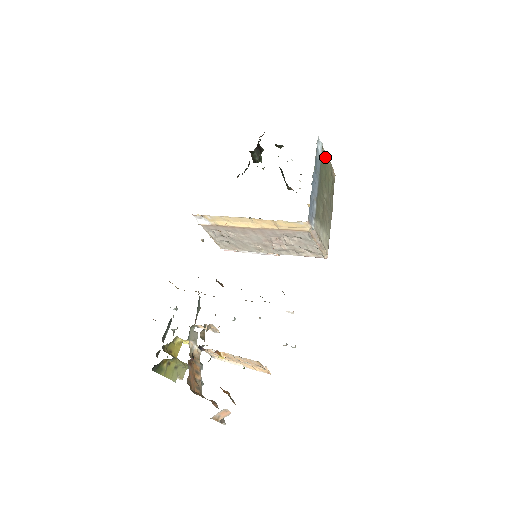
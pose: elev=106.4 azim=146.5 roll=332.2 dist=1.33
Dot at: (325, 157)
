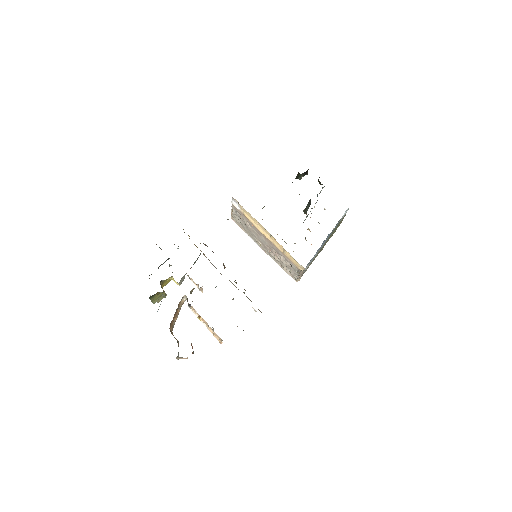
Dot at: (343, 217)
